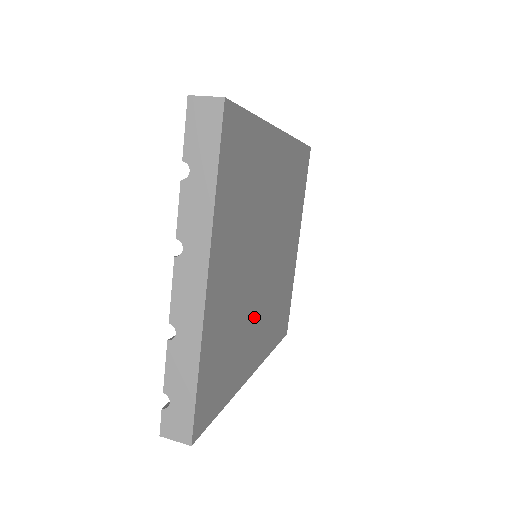
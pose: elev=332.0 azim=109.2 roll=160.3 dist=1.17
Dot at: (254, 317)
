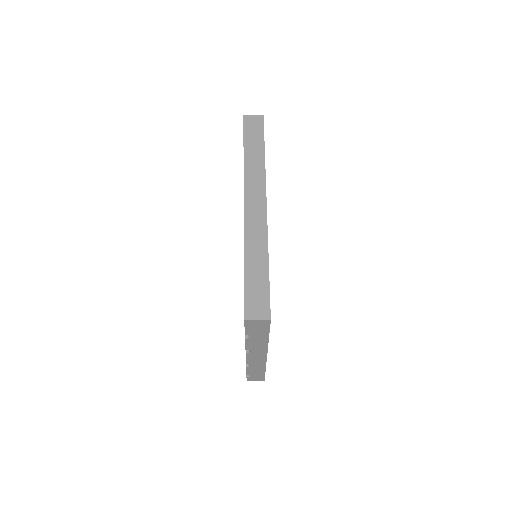
Dot at: occluded
